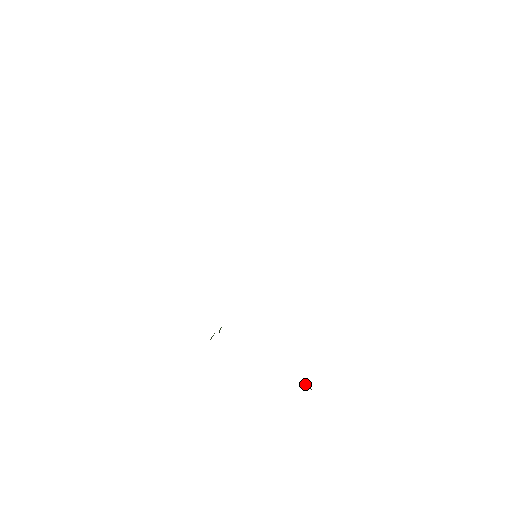
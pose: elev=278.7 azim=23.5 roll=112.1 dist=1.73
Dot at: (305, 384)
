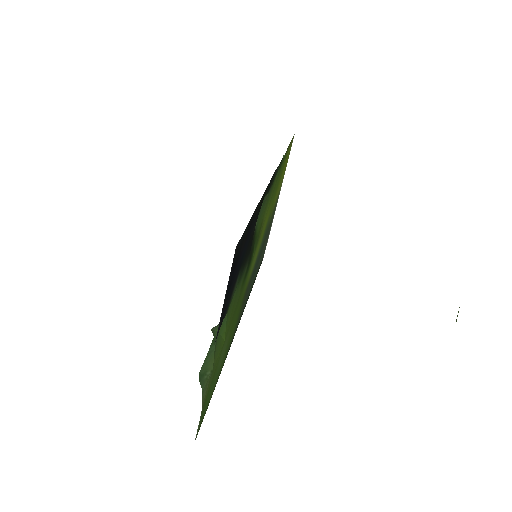
Dot at: occluded
